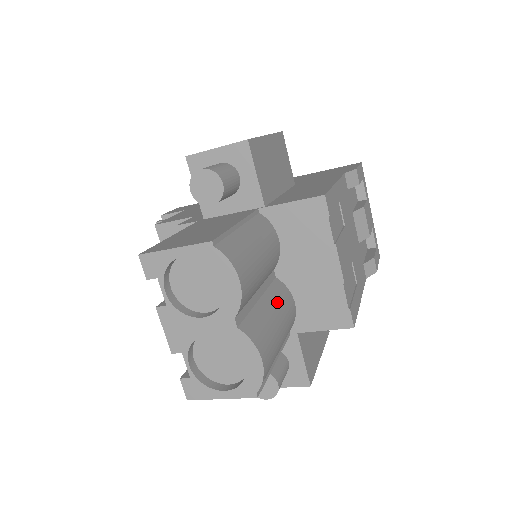
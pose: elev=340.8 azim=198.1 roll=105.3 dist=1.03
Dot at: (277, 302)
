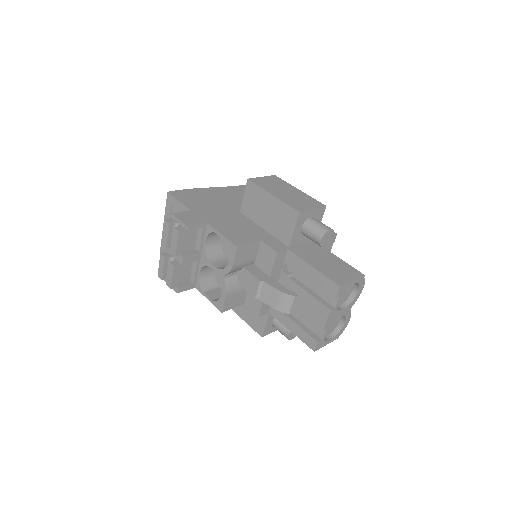
Dot at: occluded
